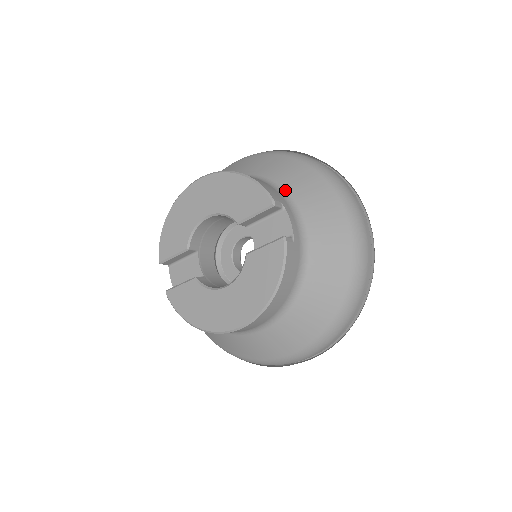
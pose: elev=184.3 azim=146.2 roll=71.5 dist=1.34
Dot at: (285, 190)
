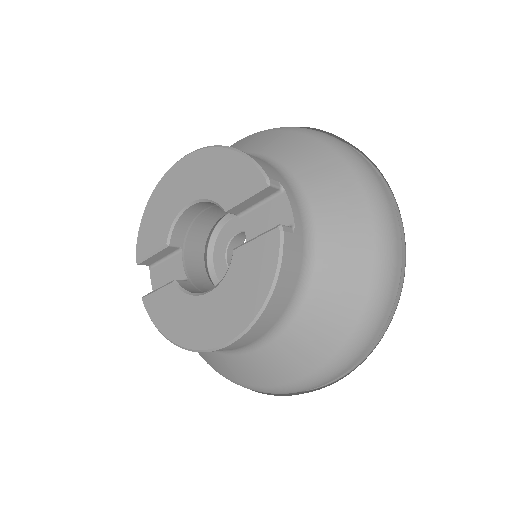
Dot at: (287, 169)
